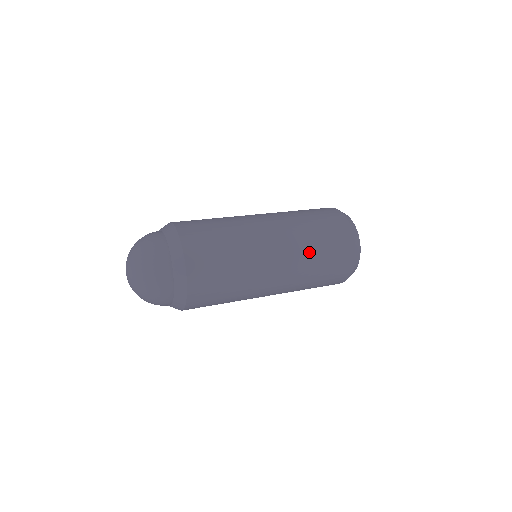
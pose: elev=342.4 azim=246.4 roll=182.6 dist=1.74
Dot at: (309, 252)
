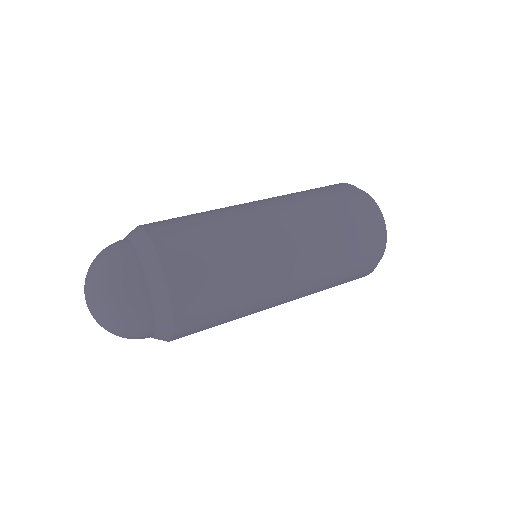
Dot at: (326, 244)
